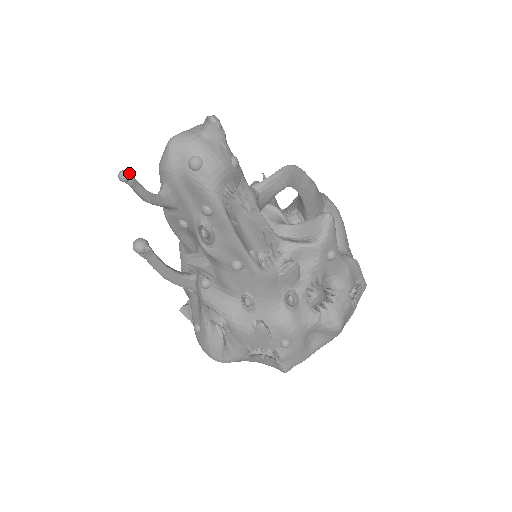
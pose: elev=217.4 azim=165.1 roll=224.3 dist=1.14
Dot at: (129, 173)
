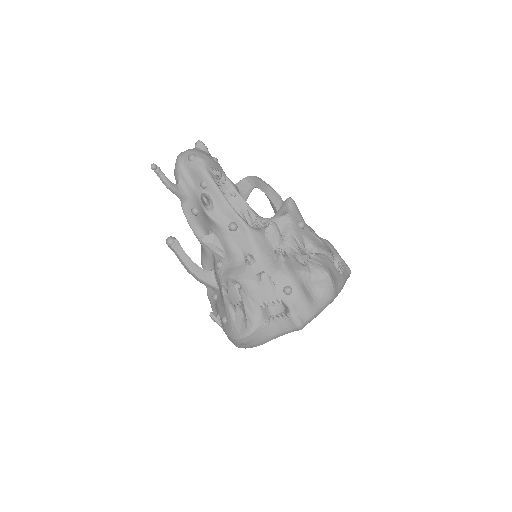
Dot at: (156, 165)
